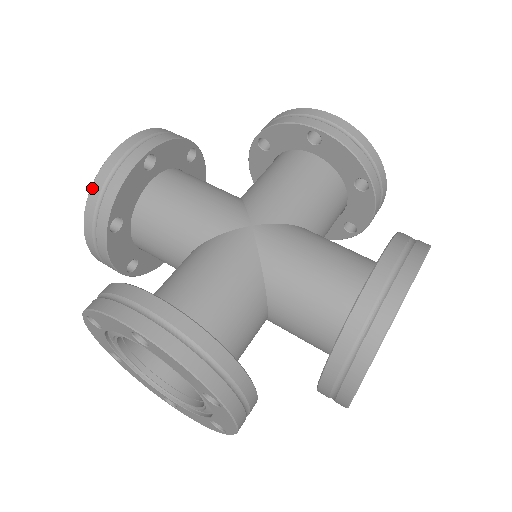
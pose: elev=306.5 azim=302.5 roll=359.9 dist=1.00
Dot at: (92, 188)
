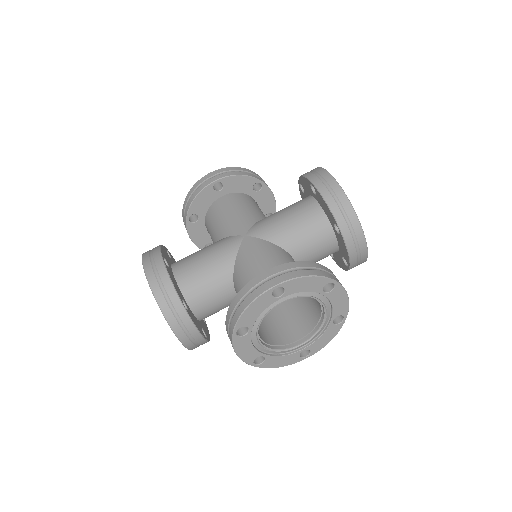
Dot at: (156, 298)
